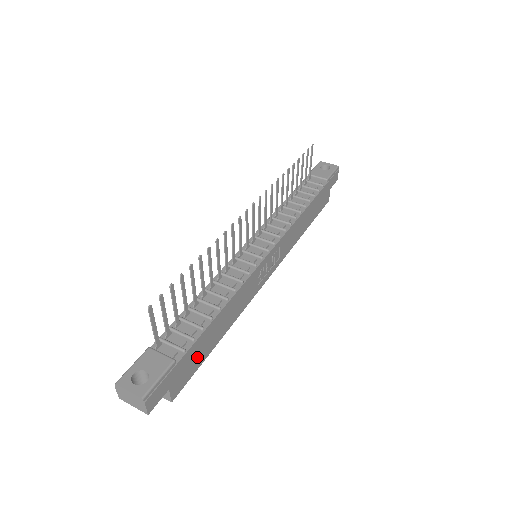
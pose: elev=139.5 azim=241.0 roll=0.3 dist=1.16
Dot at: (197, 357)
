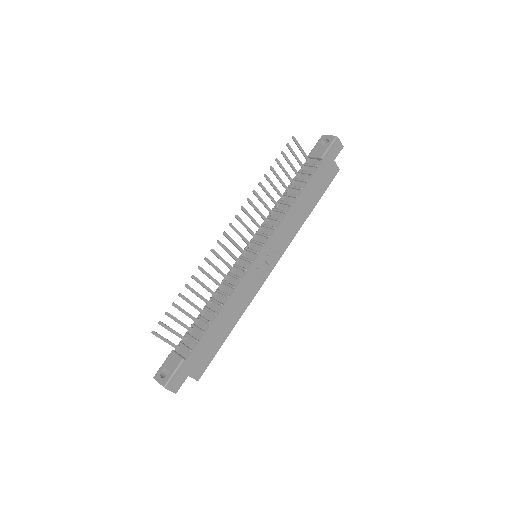
Dot at: (209, 350)
